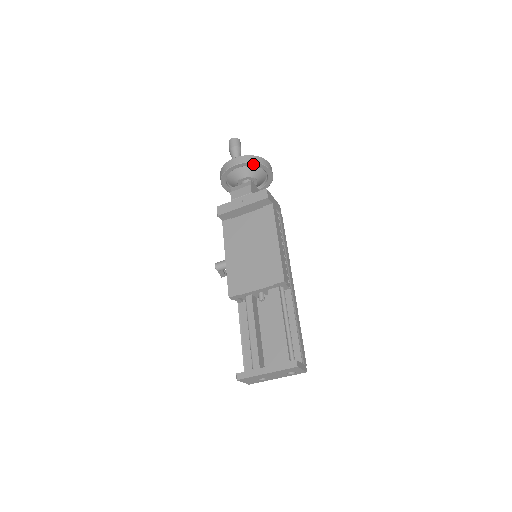
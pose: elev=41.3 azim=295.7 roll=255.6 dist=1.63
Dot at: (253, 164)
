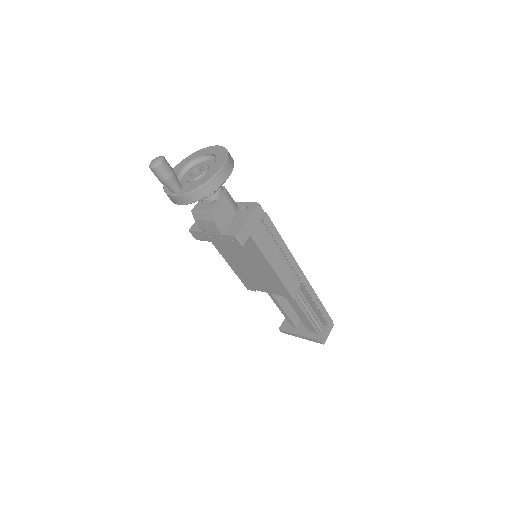
Dot at: (202, 197)
